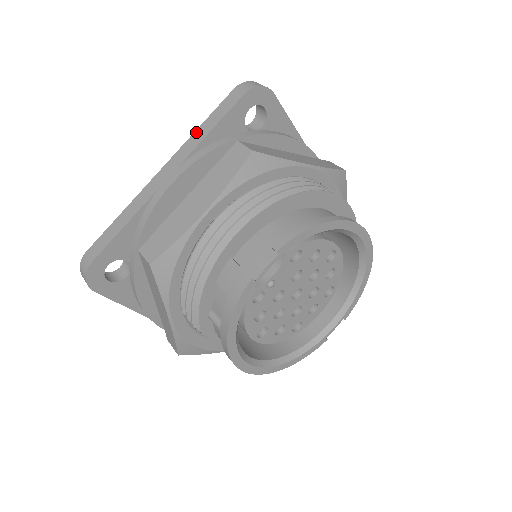
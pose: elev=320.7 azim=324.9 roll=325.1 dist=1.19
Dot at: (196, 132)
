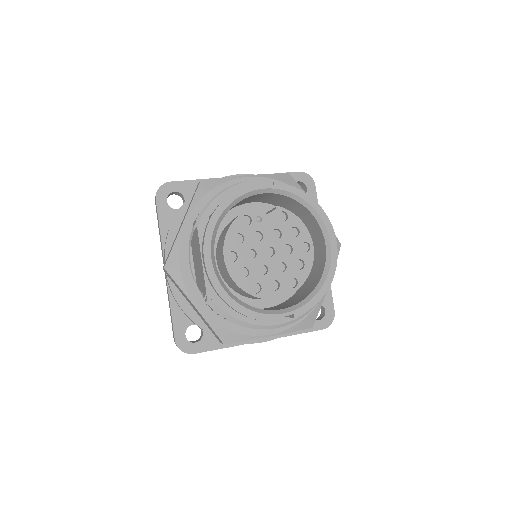
Dot at: occluded
